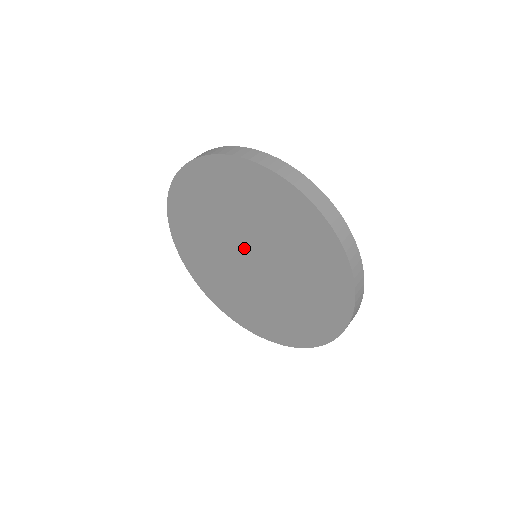
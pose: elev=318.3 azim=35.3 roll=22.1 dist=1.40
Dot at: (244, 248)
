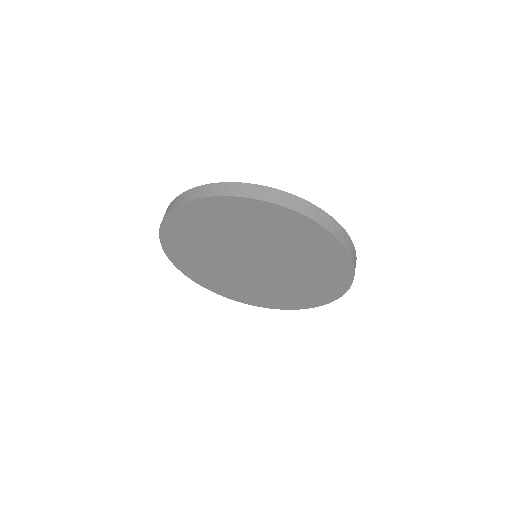
Dot at: (252, 255)
